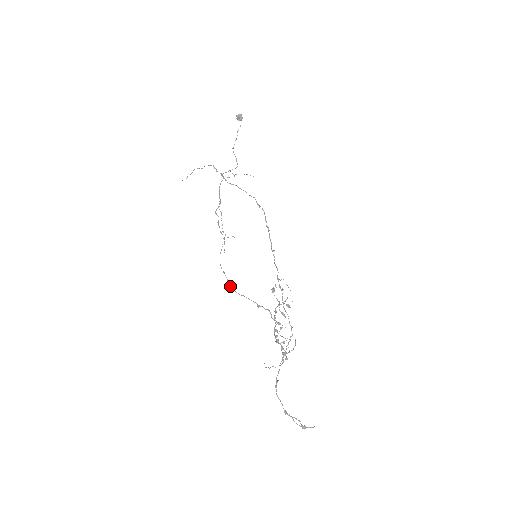
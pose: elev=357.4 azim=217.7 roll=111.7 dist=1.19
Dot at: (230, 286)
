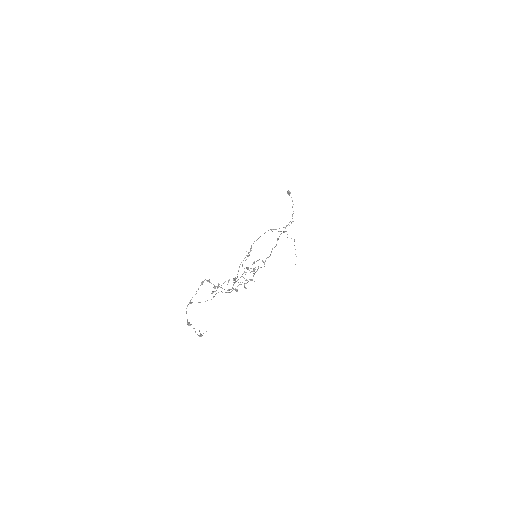
Dot at: (234, 282)
